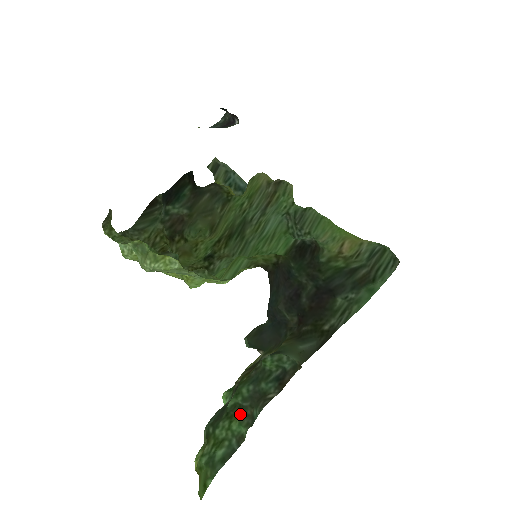
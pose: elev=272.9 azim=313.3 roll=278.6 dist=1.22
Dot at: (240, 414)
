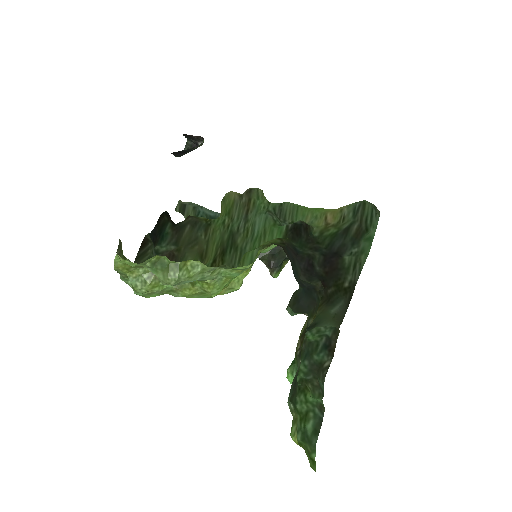
Dot at: (309, 387)
